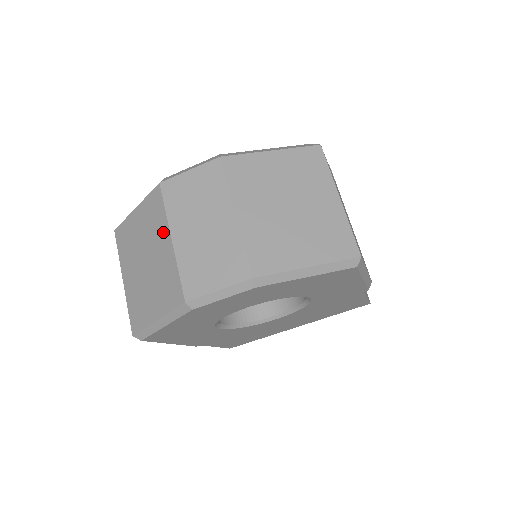
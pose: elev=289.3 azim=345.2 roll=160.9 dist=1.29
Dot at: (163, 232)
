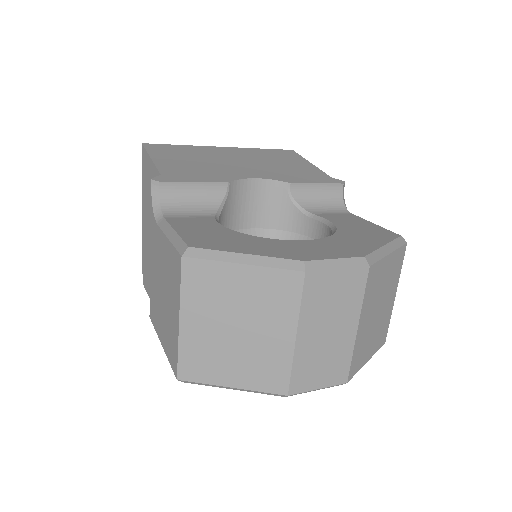
Dot at: (286, 322)
